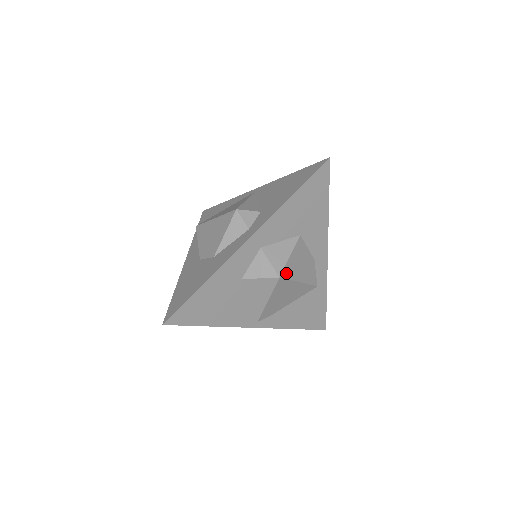
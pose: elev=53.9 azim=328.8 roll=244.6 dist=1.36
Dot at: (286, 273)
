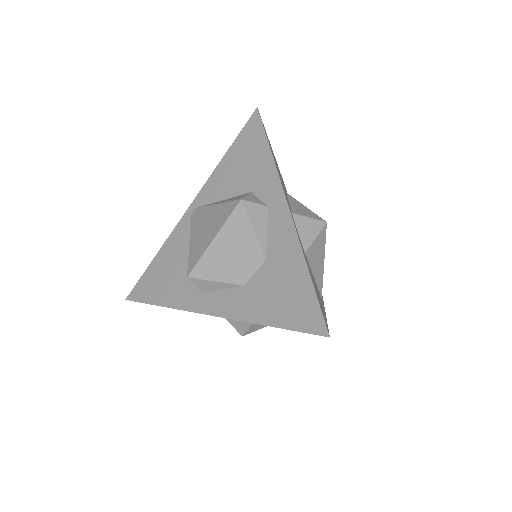
Dot at: occluded
